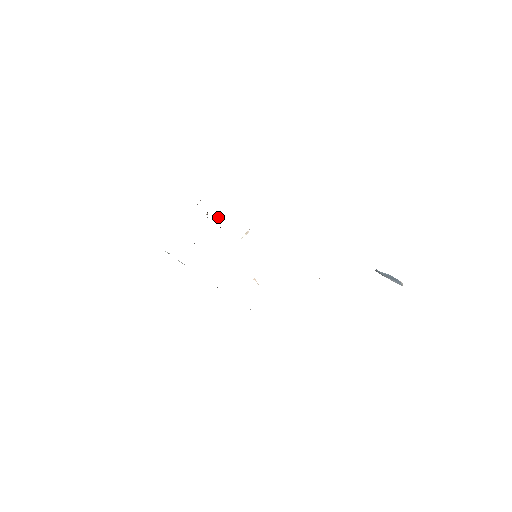
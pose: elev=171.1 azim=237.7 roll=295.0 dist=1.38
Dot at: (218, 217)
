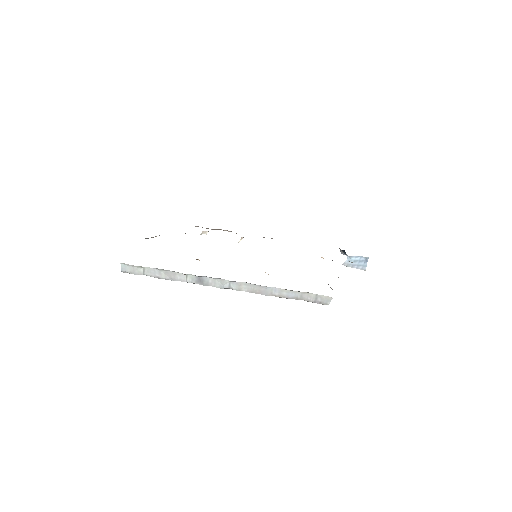
Dot at: (204, 231)
